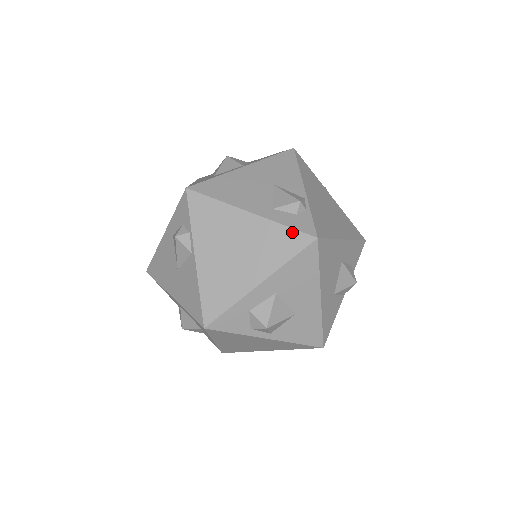
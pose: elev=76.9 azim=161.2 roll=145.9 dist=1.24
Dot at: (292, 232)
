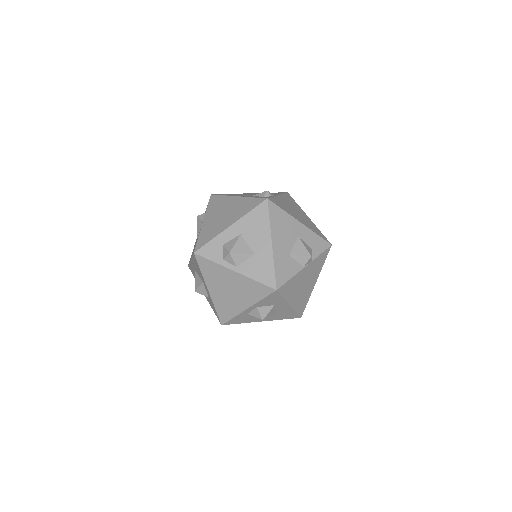
Dot at: (255, 199)
